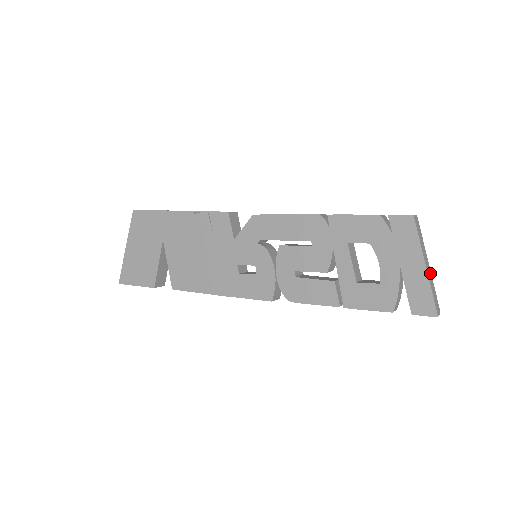
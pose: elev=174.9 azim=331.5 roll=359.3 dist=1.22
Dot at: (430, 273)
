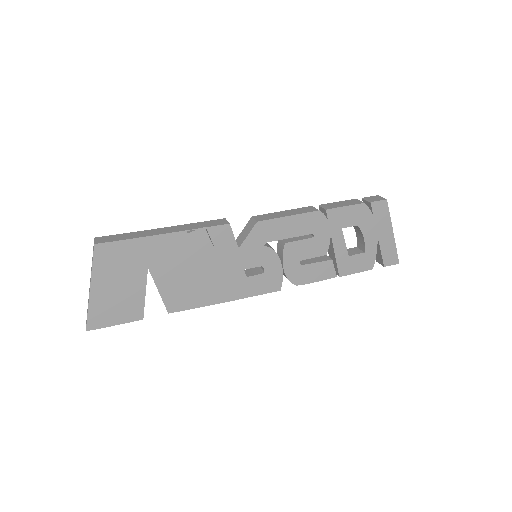
Dot at: occluded
